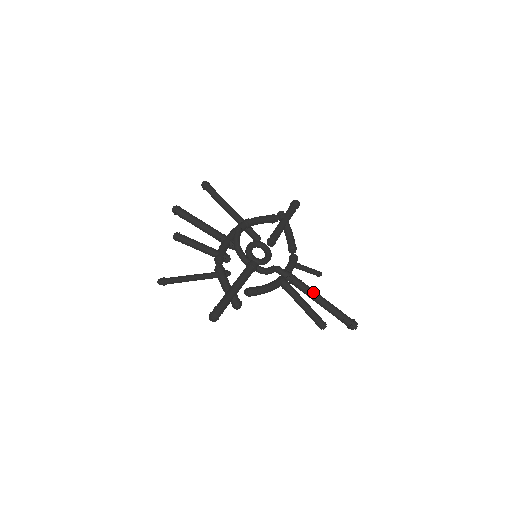
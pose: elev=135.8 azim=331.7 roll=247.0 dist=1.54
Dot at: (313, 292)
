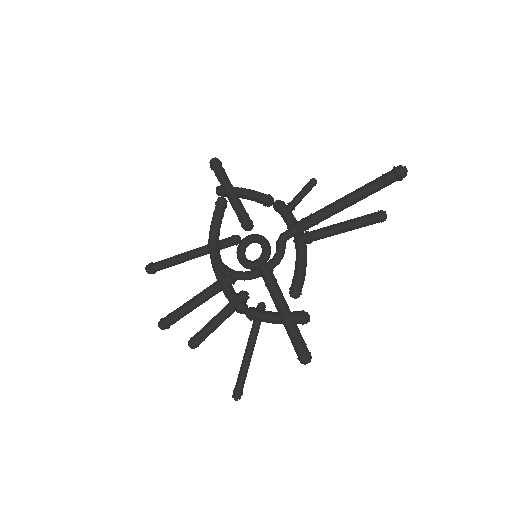
Dot at: (332, 207)
